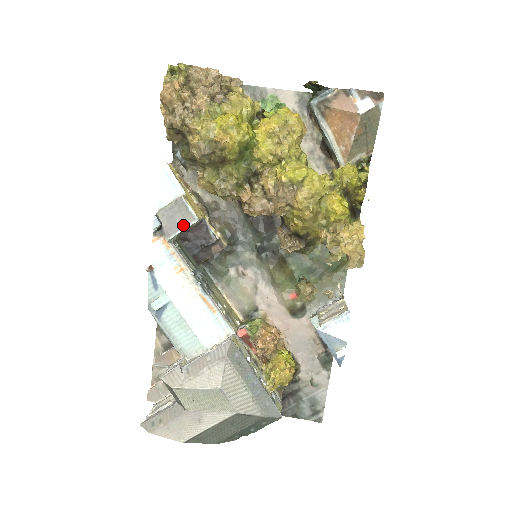
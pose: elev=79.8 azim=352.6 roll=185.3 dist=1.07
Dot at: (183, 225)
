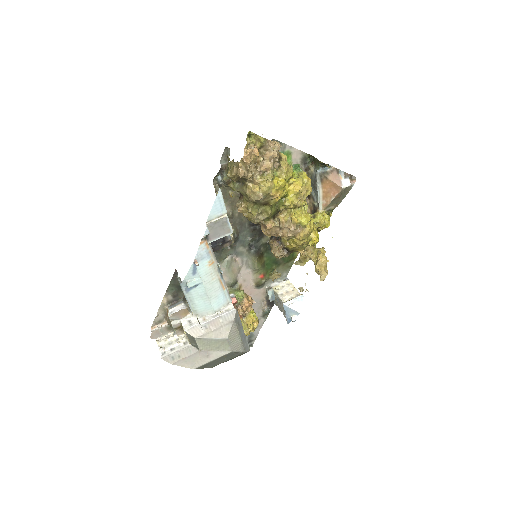
Dot at: (222, 235)
